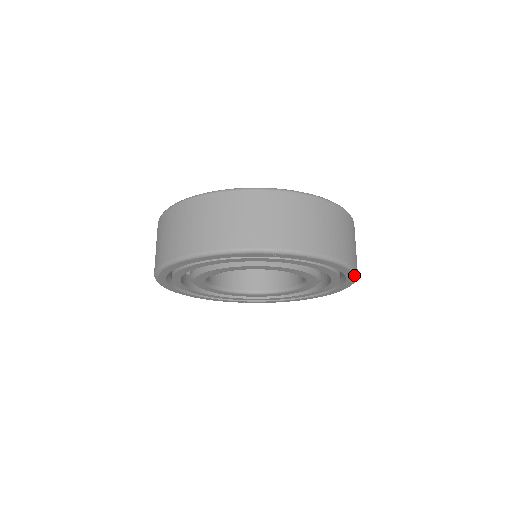
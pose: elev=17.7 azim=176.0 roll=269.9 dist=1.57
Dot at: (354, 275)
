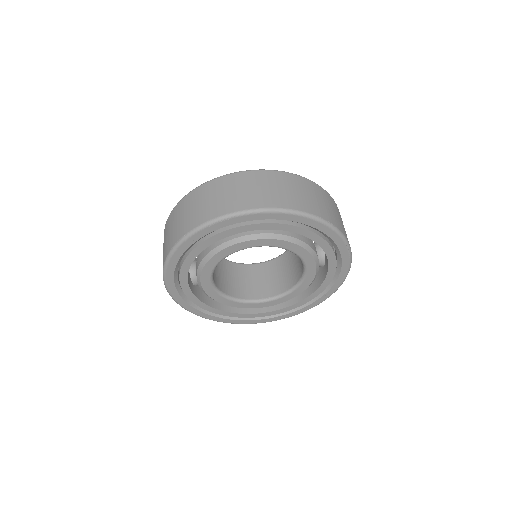
Dot at: (314, 220)
